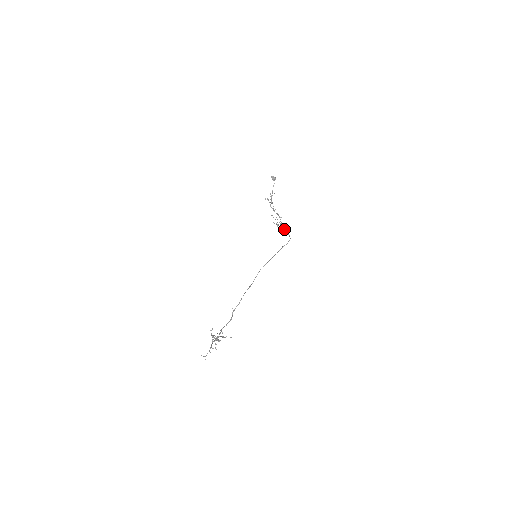
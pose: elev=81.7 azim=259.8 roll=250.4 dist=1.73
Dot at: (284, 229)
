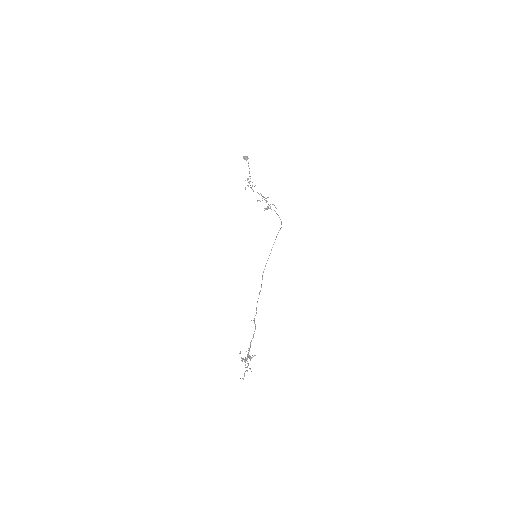
Dot at: occluded
